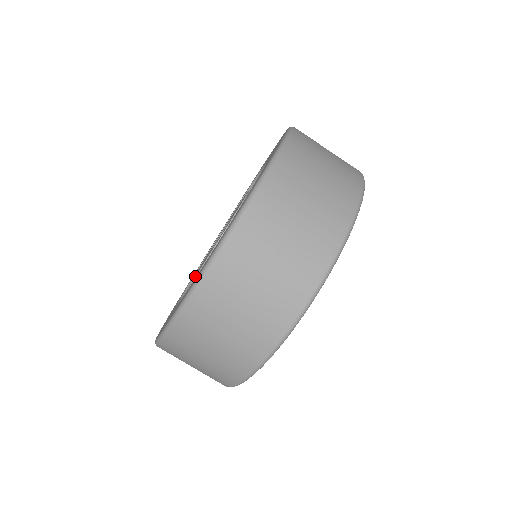
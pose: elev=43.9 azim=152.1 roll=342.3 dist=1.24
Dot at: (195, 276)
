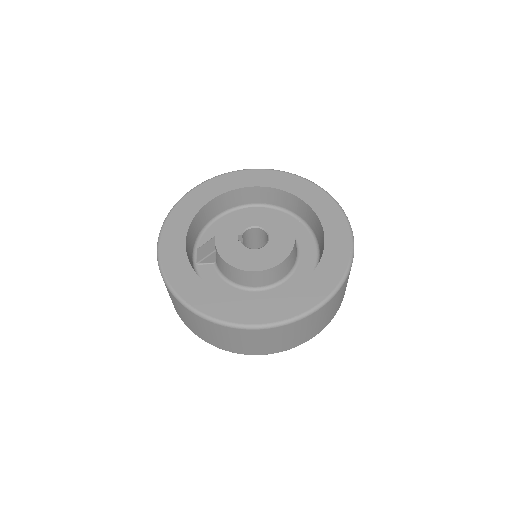
Dot at: (235, 267)
